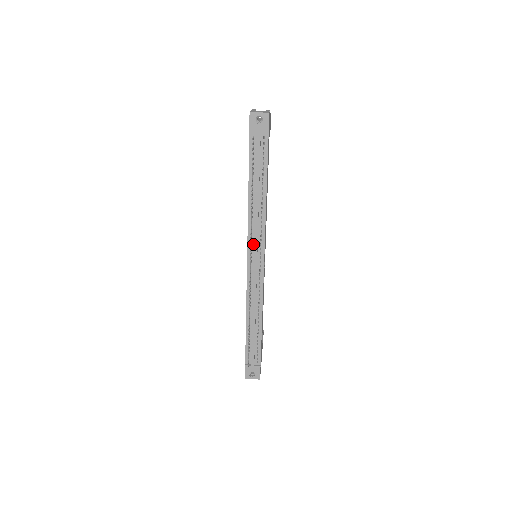
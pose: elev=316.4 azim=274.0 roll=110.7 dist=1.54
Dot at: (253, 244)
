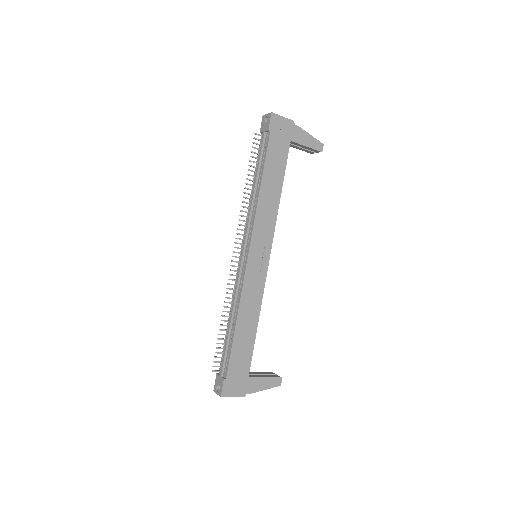
Dot at: (246, 235)
